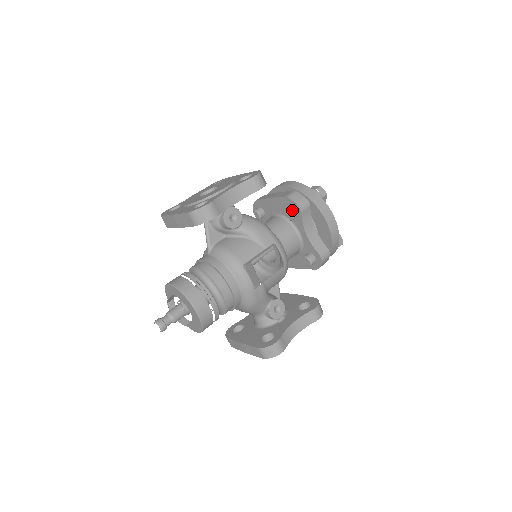
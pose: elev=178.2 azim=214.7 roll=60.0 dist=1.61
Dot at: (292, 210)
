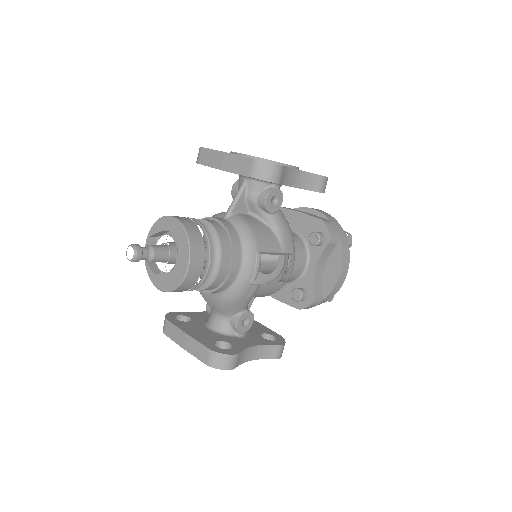
Dot at: (322, 236)
